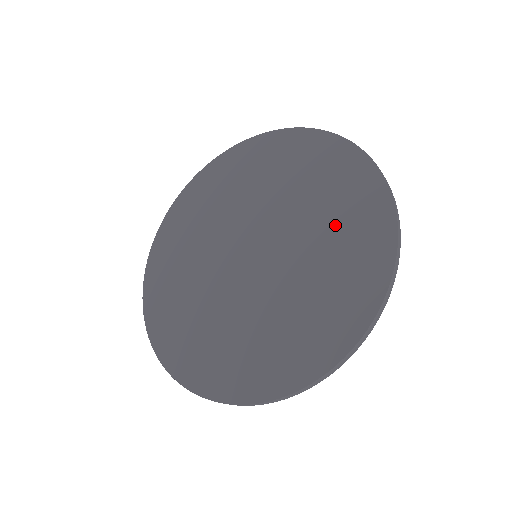
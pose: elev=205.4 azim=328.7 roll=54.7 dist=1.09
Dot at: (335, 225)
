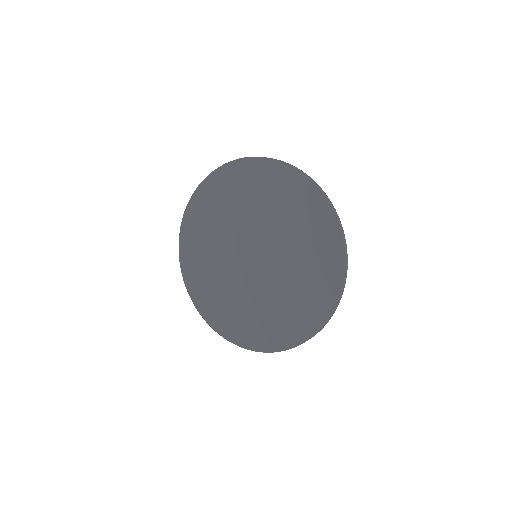
Dot at: (284, 208)
